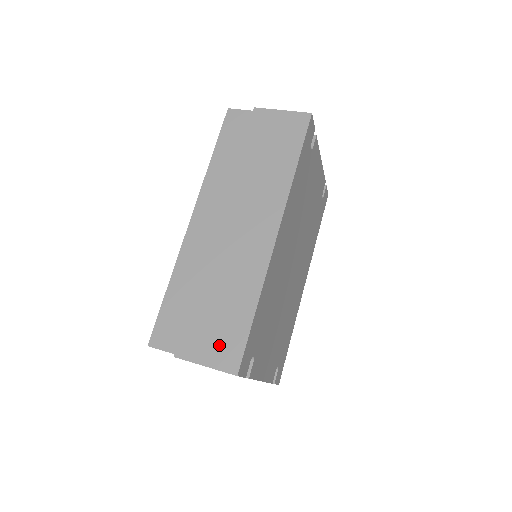
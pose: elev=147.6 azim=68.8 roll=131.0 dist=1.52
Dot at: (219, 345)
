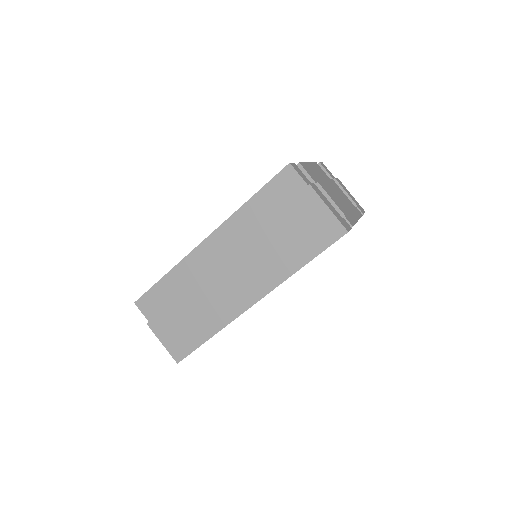
Dot at: (176, 339)
